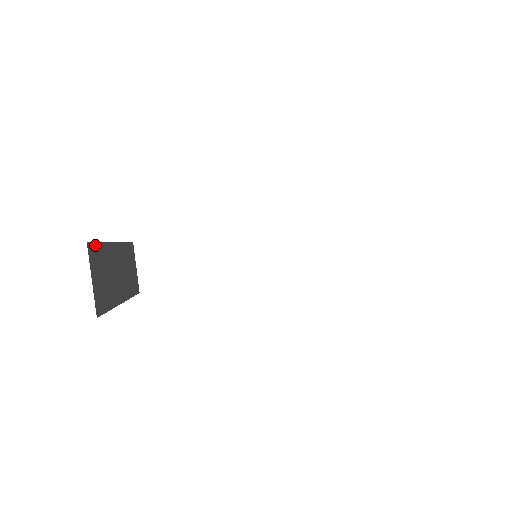
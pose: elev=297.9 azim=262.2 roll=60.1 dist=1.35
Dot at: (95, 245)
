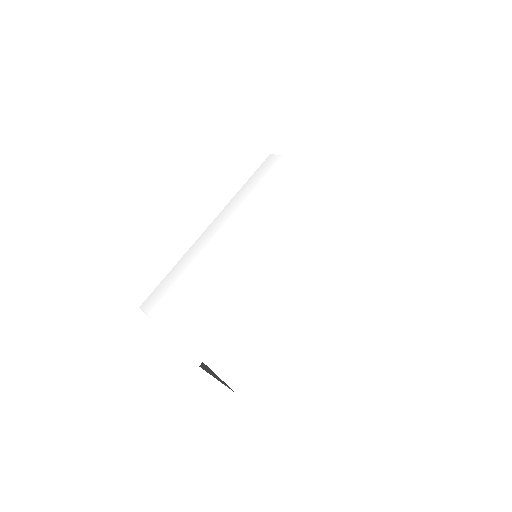
Dot at: (191, 358)
